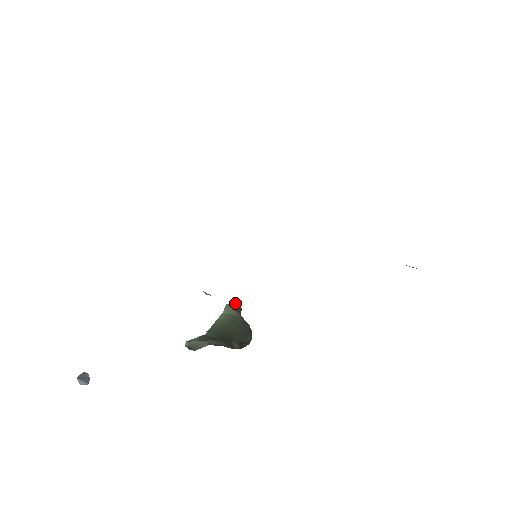
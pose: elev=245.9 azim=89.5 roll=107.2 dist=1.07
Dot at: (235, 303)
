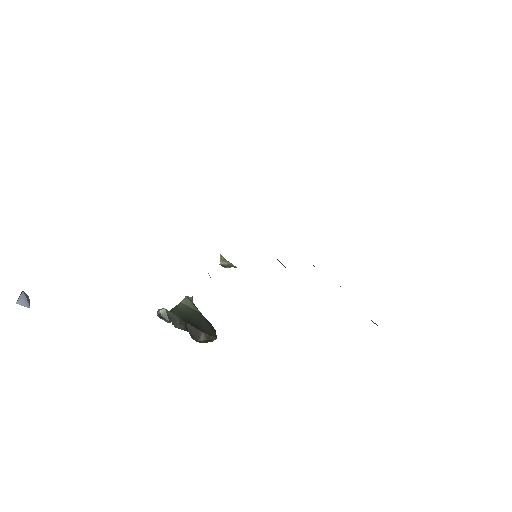
Dot at: occluded
